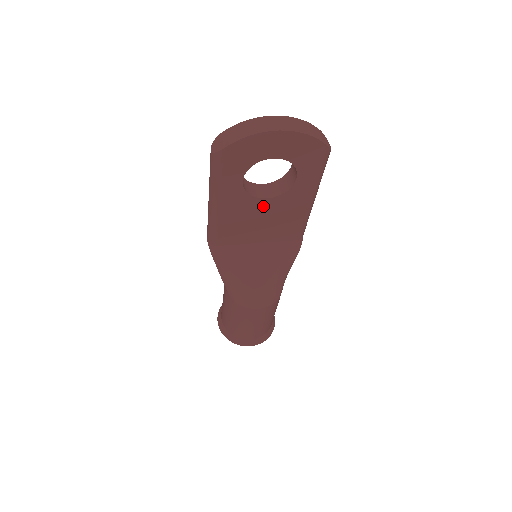
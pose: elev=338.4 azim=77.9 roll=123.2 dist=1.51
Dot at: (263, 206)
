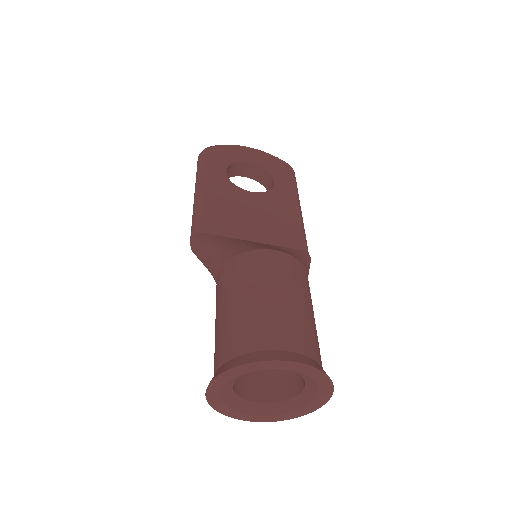
Dot at: (250, 199)
